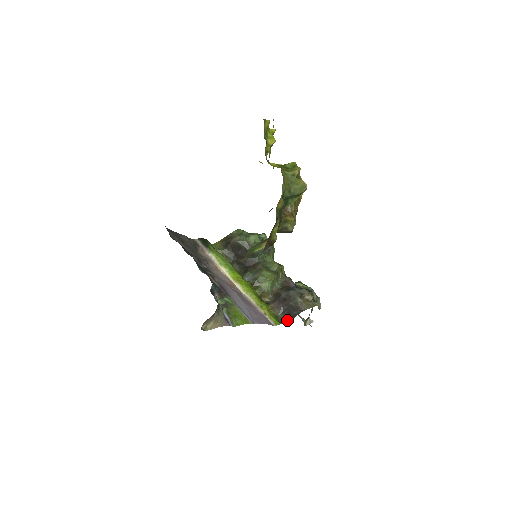
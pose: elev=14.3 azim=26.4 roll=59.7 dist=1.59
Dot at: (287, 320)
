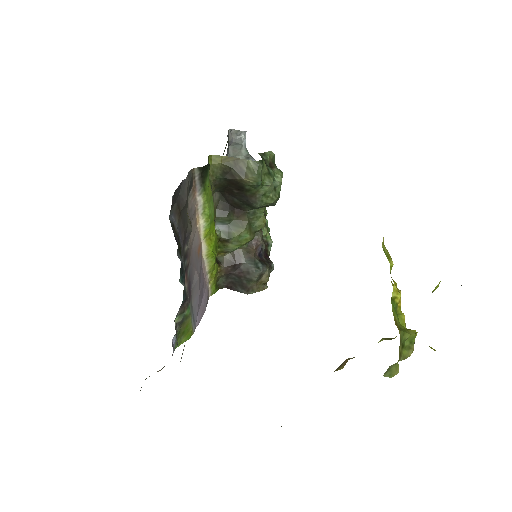
Dot at: (225, 286)
